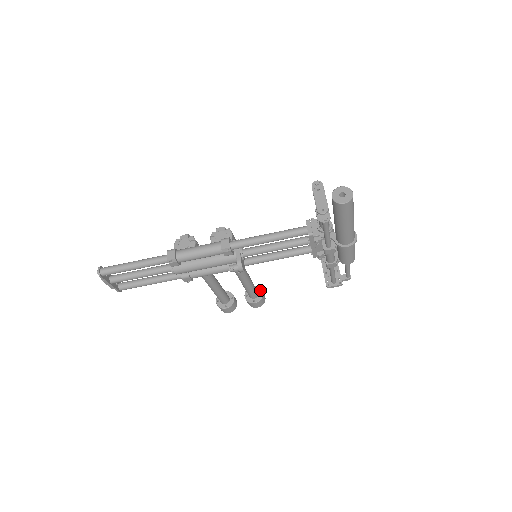
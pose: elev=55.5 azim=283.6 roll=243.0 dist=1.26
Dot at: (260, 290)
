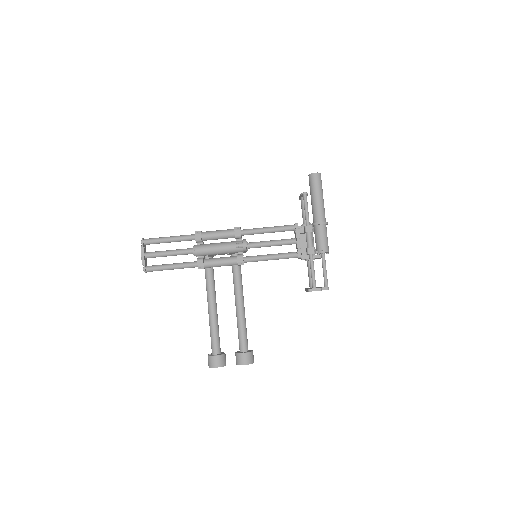
Dot at: (251, 350)
